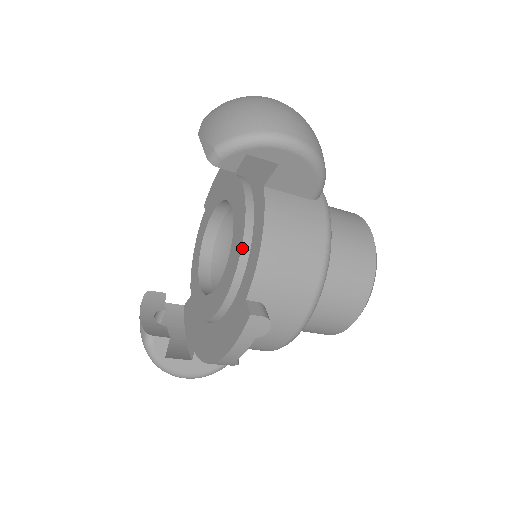
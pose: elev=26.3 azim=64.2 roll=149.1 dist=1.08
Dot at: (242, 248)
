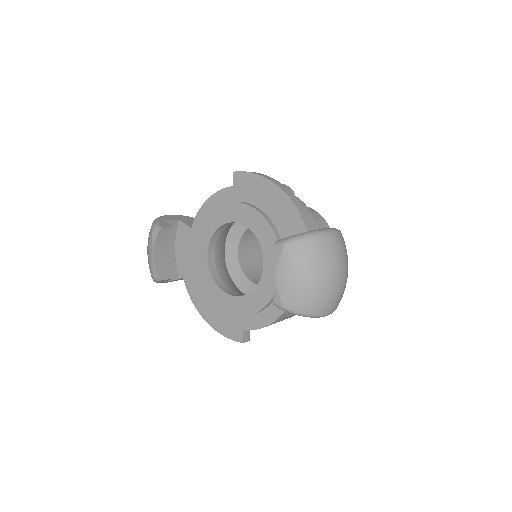
Dot at: occluded
